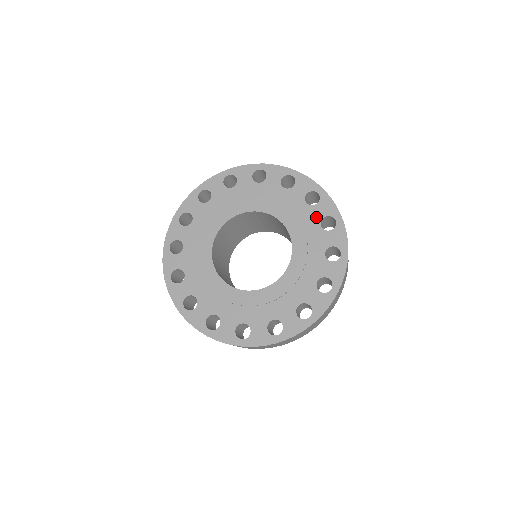
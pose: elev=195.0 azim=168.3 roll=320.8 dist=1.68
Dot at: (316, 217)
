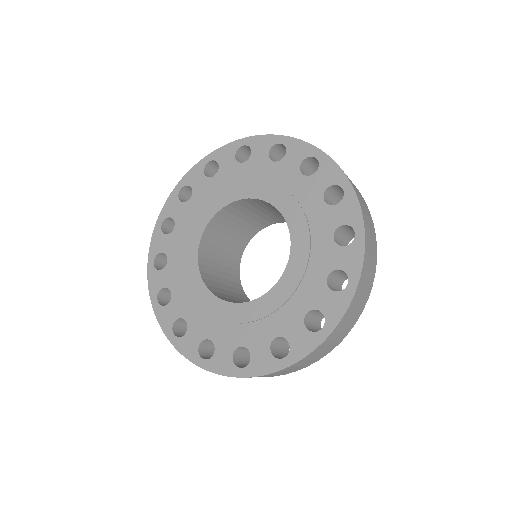
Dot at: (262, 161)
